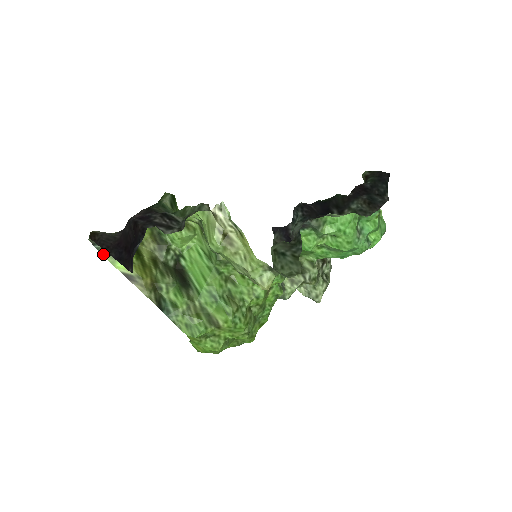
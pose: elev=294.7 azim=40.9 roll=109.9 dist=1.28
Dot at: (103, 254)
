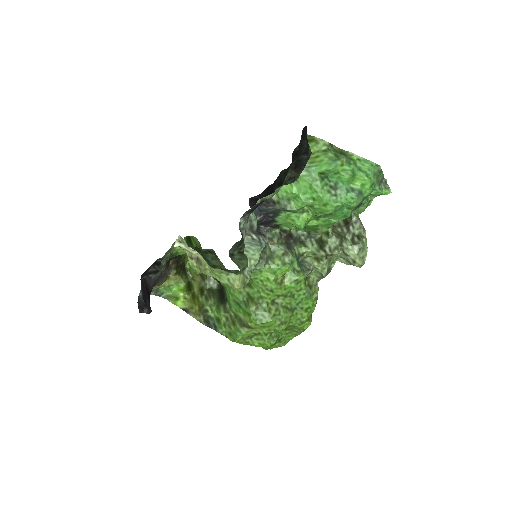
Dot at: (168, 300)
